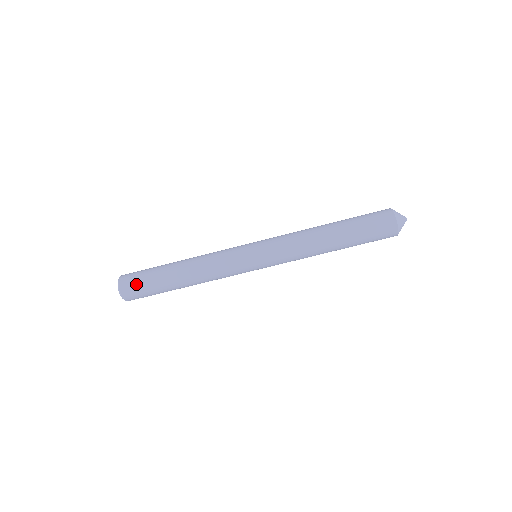
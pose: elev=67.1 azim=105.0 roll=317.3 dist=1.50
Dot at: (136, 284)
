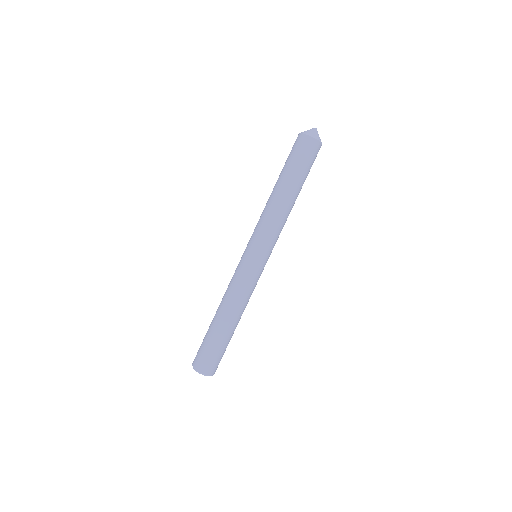
Dot at: (203, 355)
